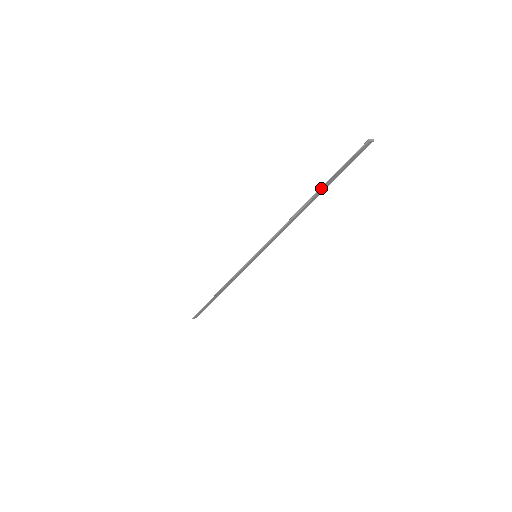
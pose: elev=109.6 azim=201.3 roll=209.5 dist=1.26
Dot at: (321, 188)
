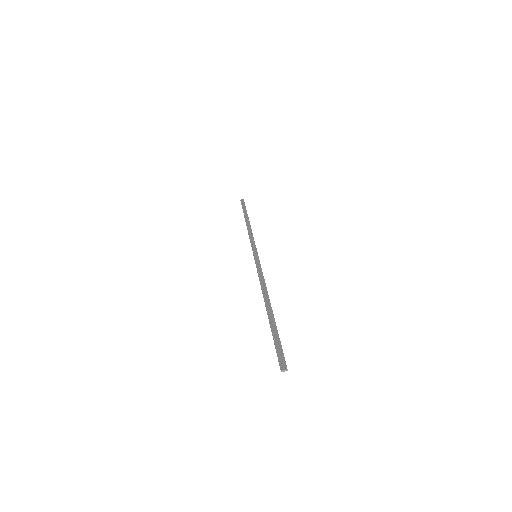
Dot at: (269, 322)
